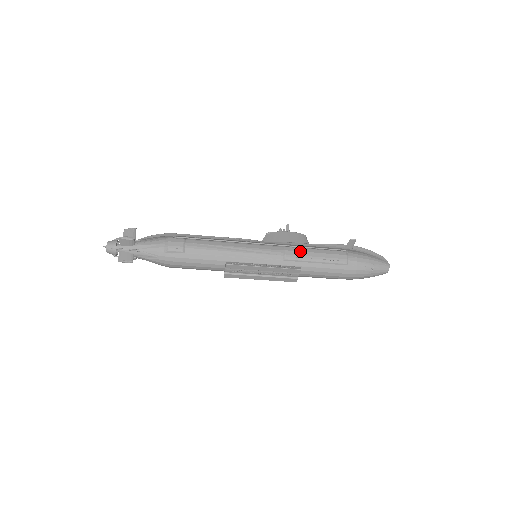
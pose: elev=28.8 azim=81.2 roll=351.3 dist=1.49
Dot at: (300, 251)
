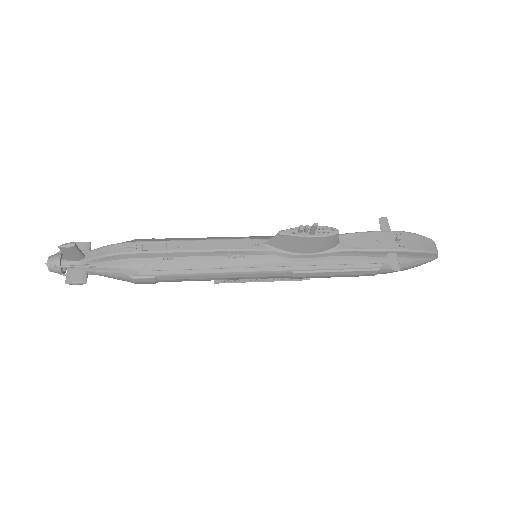
Dot at: (314, 276)
